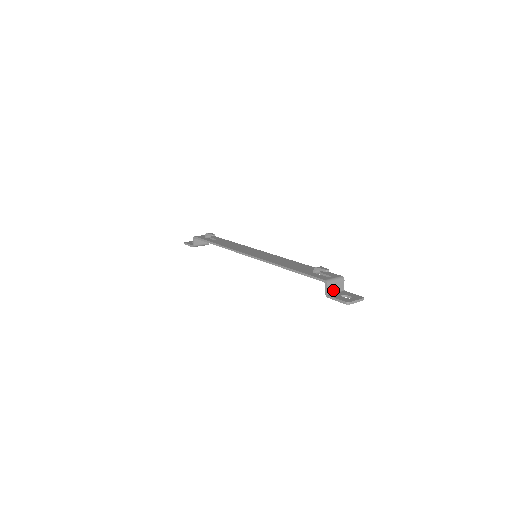
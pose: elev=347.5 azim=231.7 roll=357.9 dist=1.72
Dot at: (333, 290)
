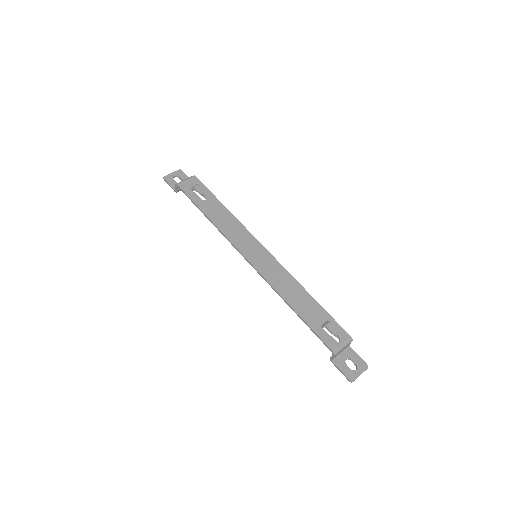
Dot at: (339, 353)
